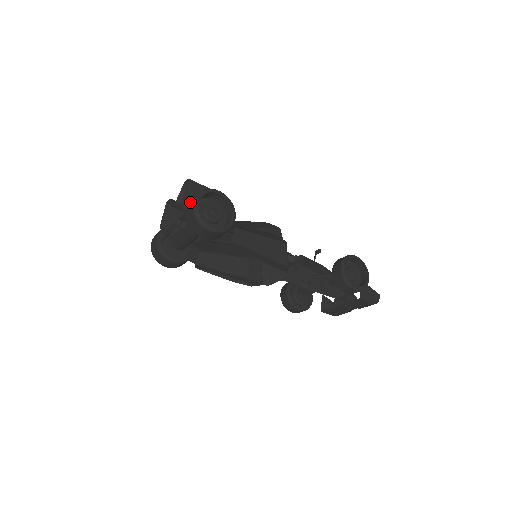
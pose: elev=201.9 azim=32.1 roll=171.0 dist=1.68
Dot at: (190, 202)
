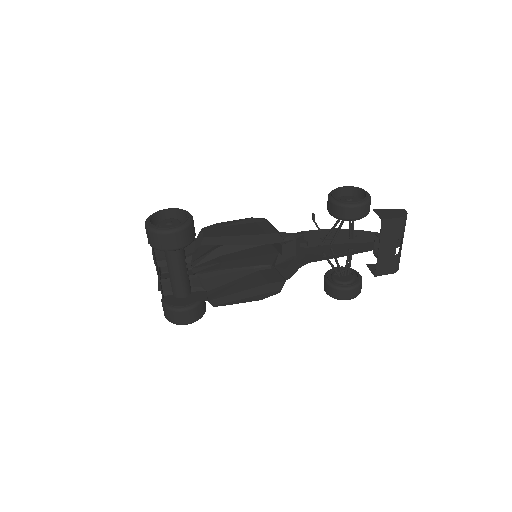
Dot at: occluded
